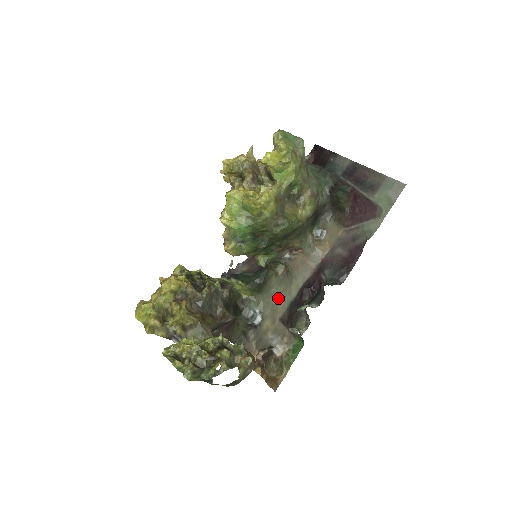
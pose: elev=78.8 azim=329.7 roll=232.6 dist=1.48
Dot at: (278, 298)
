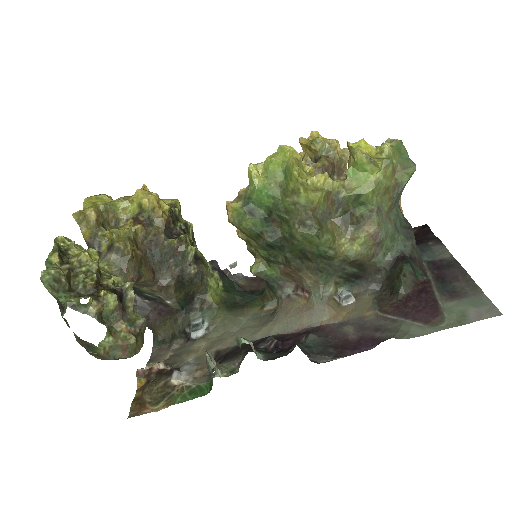
Dot at: (239, 330)
